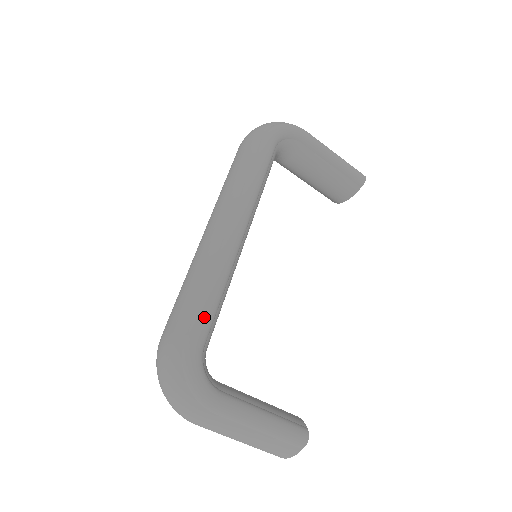
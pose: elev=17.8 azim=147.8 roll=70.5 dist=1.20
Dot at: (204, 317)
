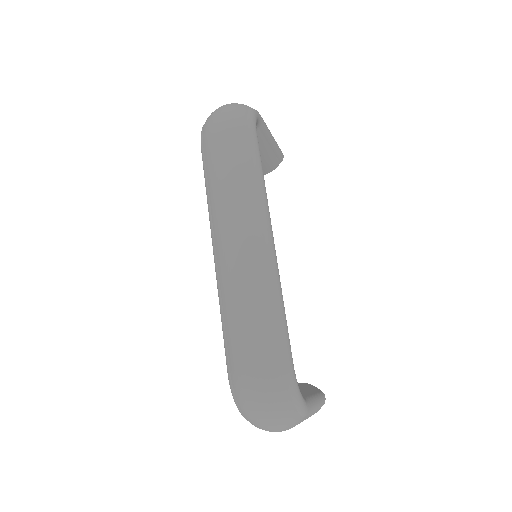
Dot at: (289, 340)
